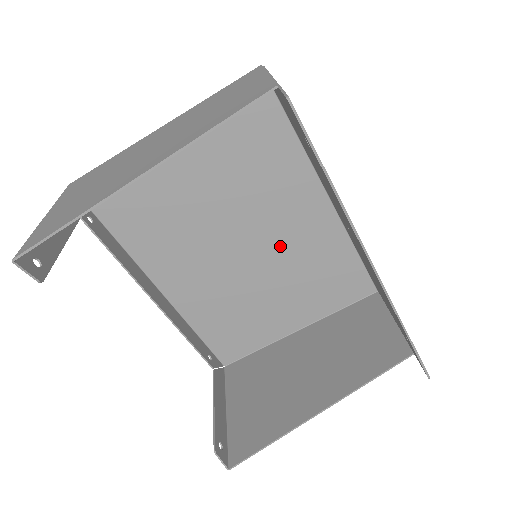
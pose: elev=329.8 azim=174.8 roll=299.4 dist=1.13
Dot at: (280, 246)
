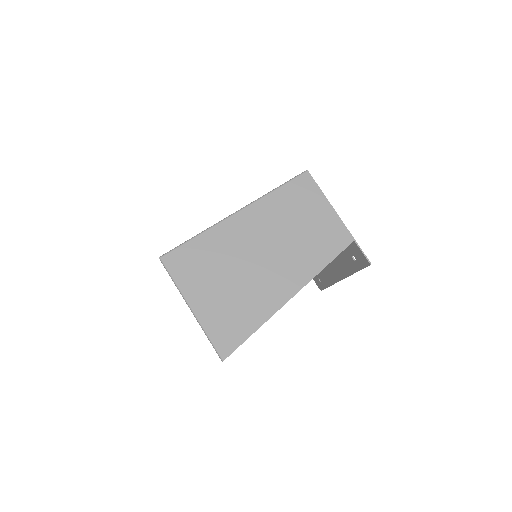
Dot at: occluded
